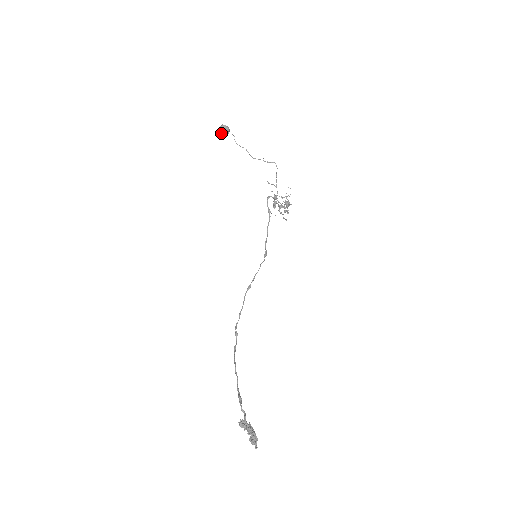
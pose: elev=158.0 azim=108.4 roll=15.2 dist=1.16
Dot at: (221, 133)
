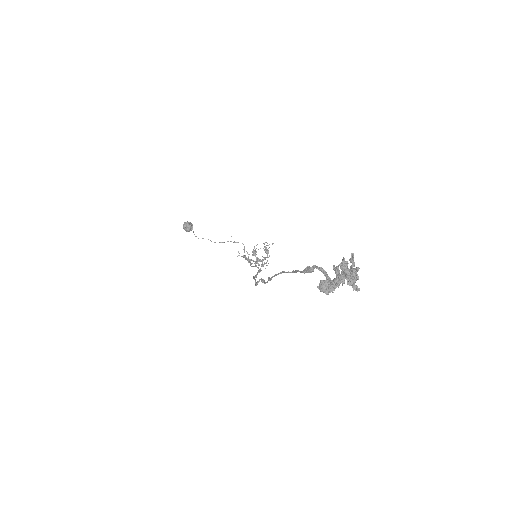
Dot at: (186, 227)
